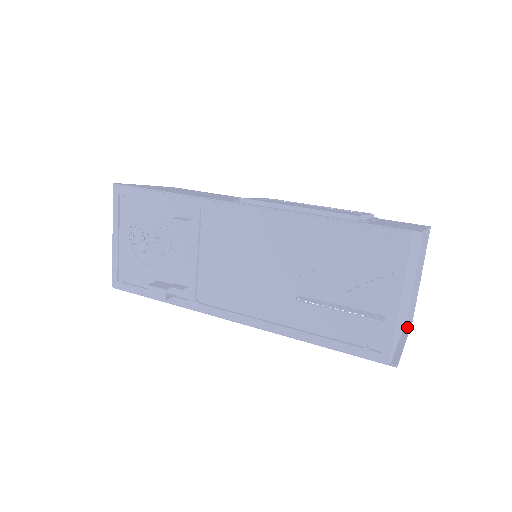
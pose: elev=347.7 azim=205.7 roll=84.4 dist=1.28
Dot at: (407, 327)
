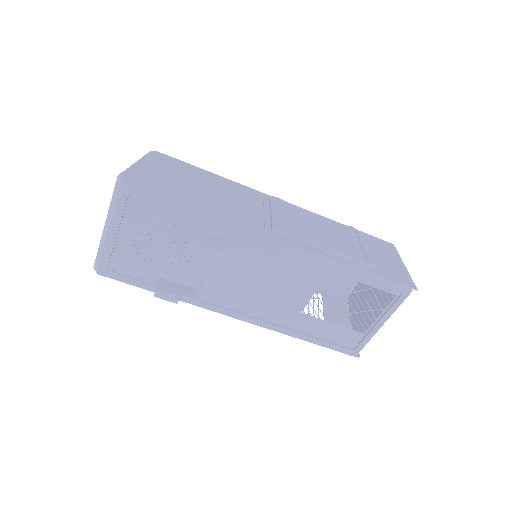
Dot at: occluded
